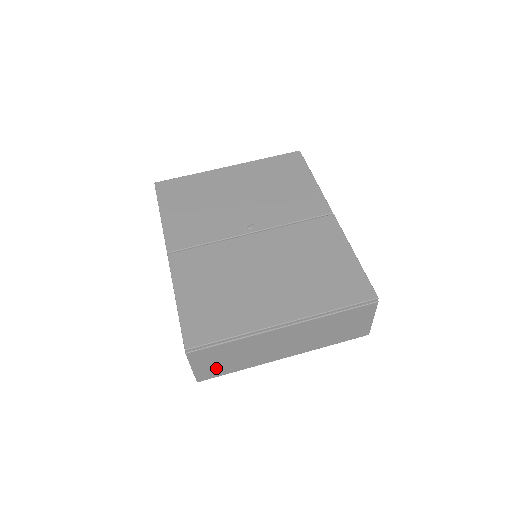
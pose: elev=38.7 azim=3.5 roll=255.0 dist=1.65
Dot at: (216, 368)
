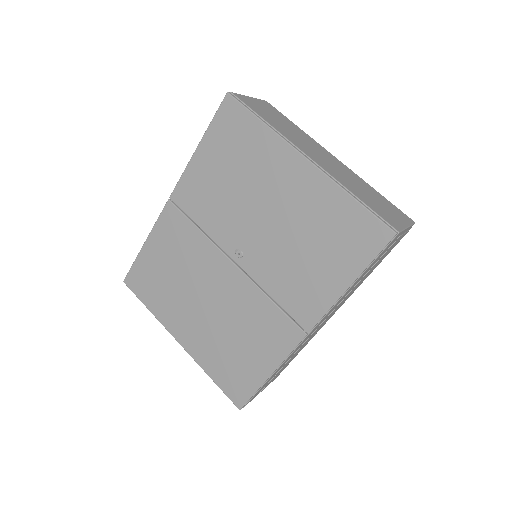
Dot at: occluded
